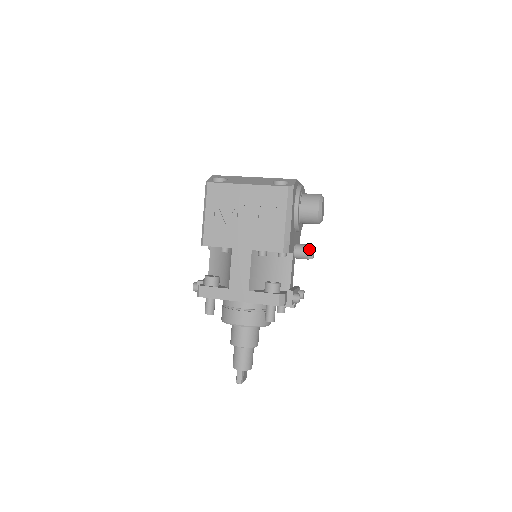
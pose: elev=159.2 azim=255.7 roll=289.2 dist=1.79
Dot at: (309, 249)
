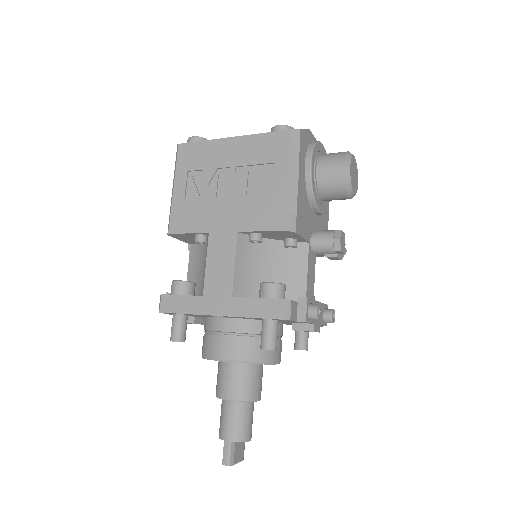
Dot at: (334, 235)
